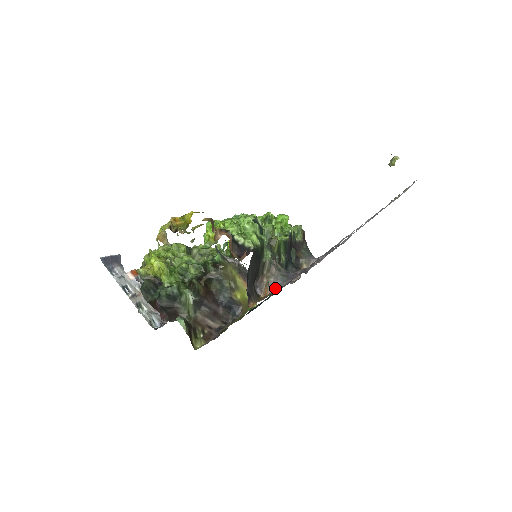
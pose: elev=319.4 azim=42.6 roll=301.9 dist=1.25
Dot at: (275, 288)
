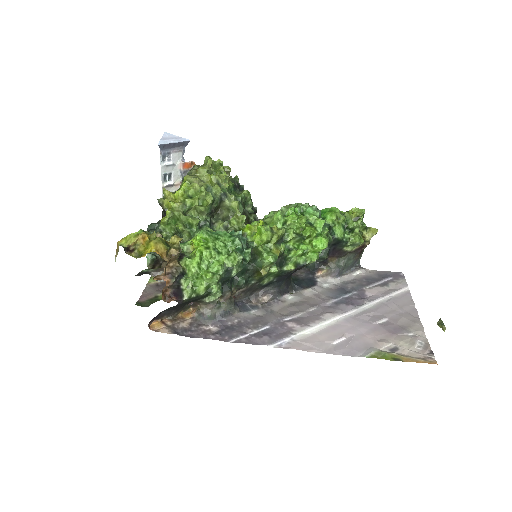
Dot at: (198, 317)
